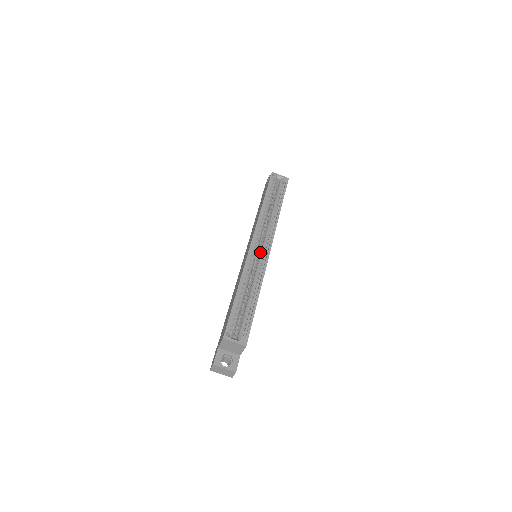
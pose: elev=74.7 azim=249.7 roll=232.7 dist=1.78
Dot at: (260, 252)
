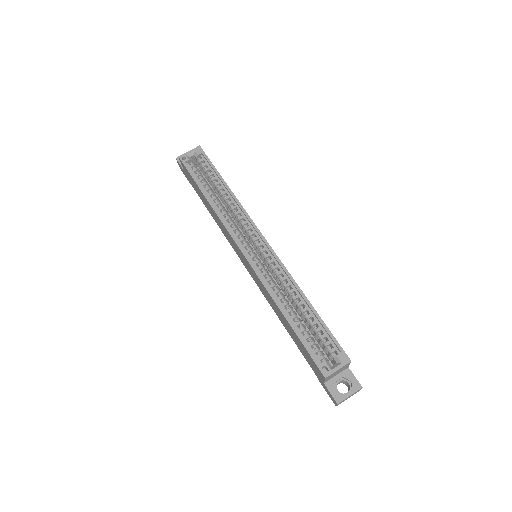
Dot at: (258, 252)
